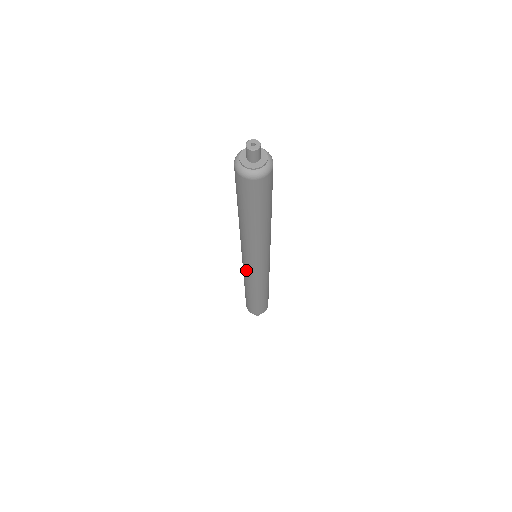
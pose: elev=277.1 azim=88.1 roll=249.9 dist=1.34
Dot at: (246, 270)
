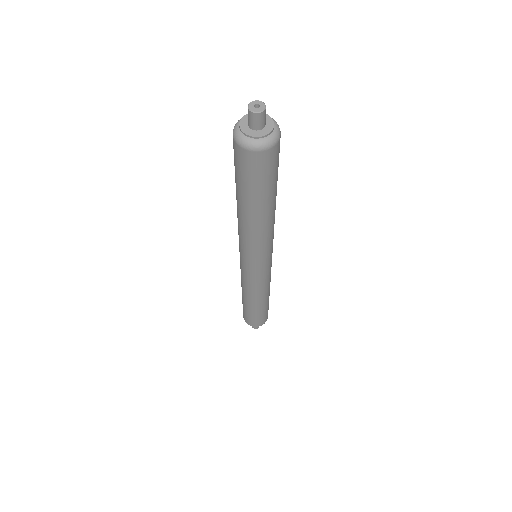
Dot at: (244, 272)
